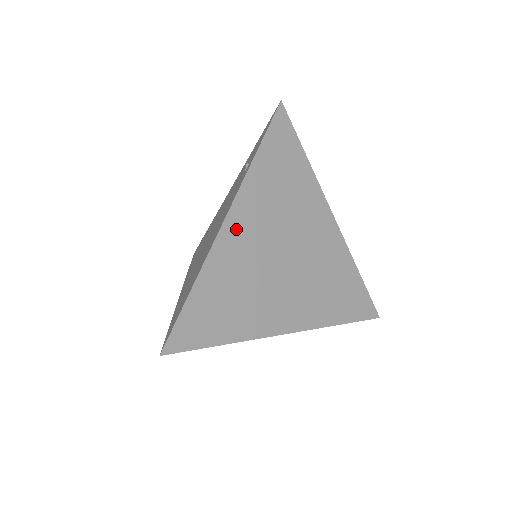
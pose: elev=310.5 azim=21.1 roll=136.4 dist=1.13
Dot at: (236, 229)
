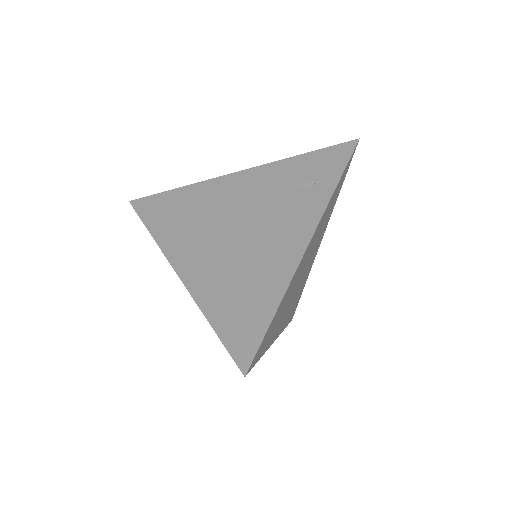
Dot at: (307, 252)
